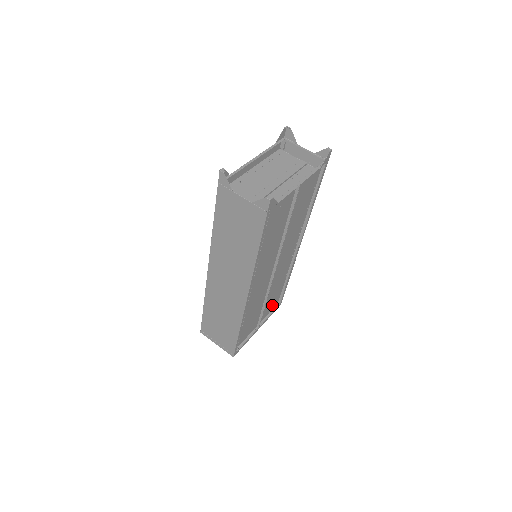
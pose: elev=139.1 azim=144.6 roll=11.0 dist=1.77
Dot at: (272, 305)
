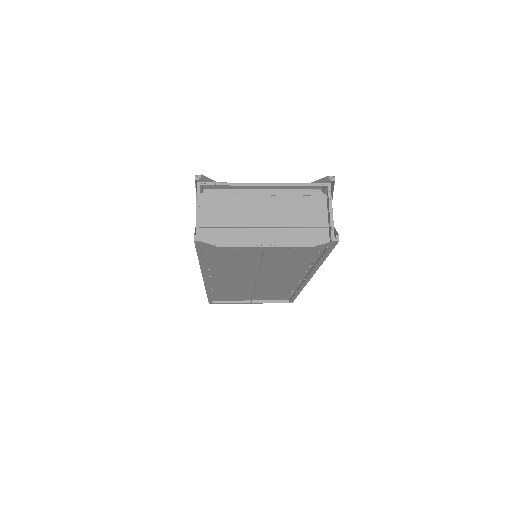
Dot at: (277, 298)
